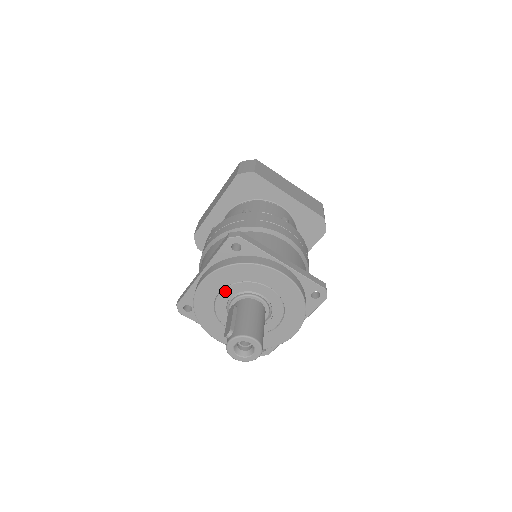
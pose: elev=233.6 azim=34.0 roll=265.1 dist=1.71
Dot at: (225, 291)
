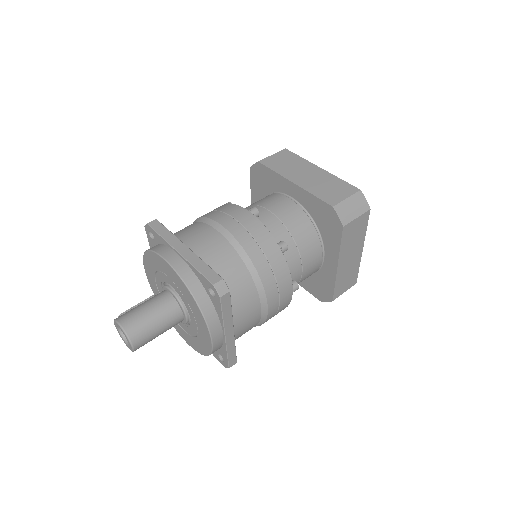
Dot at: (157, 281)
